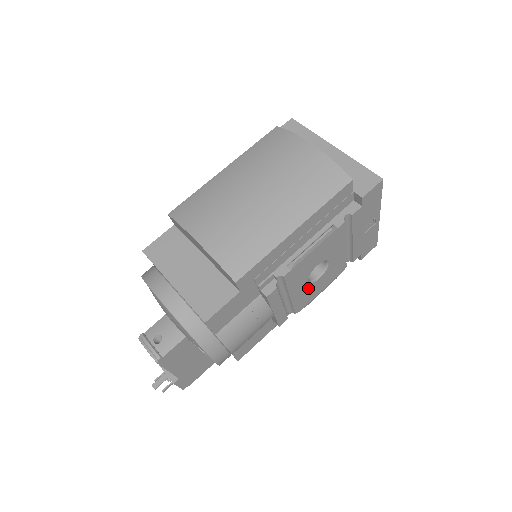
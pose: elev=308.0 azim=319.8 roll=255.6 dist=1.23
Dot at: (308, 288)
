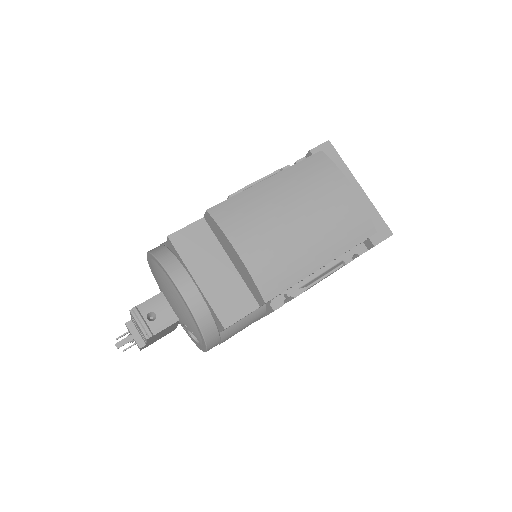
Dot at: occluded
